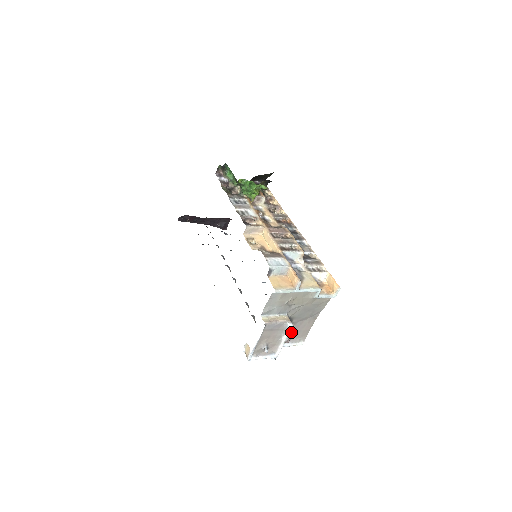
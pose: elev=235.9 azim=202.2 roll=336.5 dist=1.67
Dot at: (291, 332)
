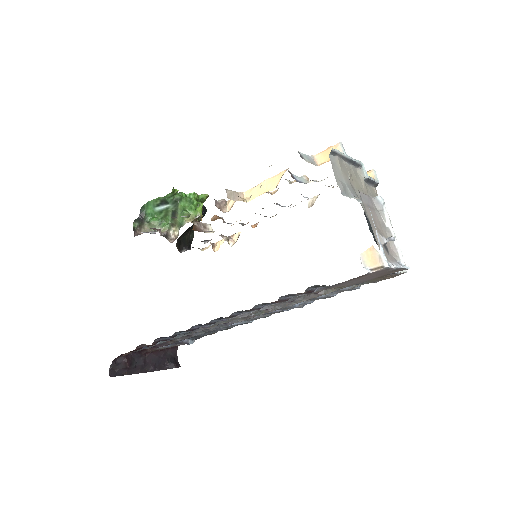
Dot at: occluded
